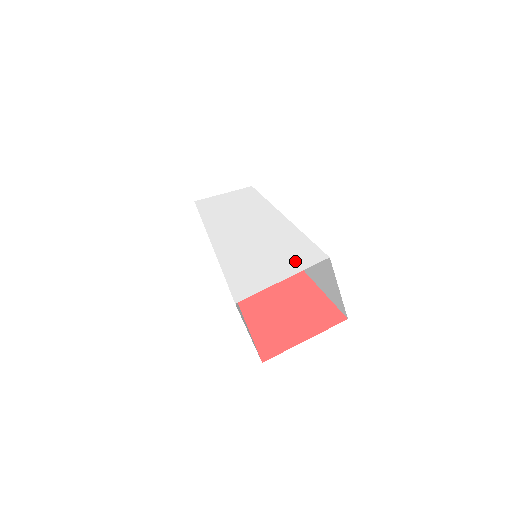
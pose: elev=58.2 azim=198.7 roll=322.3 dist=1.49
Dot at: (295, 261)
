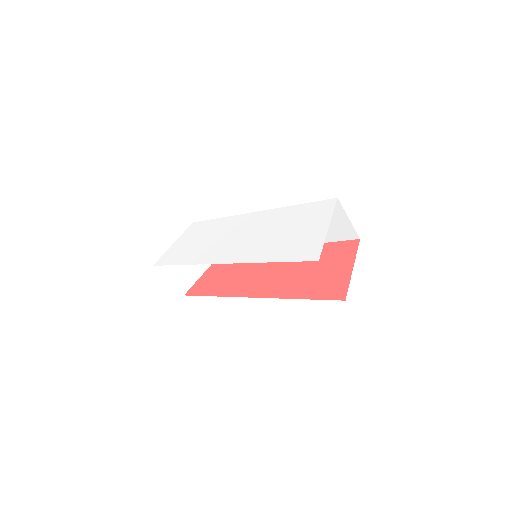
Dot at: (318, 216)
